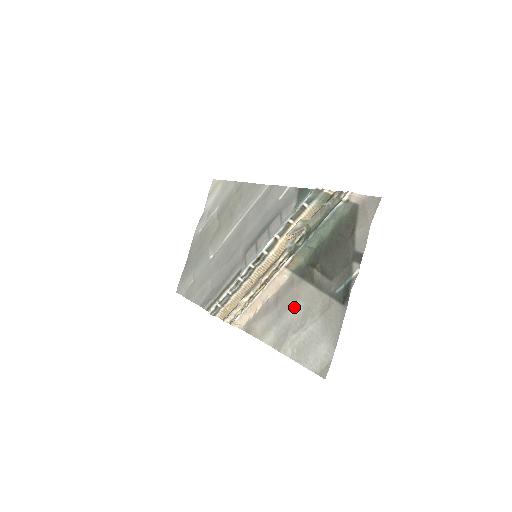
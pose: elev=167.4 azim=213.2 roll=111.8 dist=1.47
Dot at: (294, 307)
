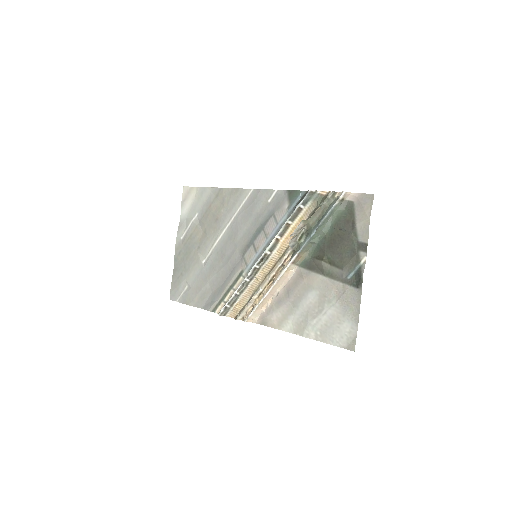
Dot at: (308, 296)
